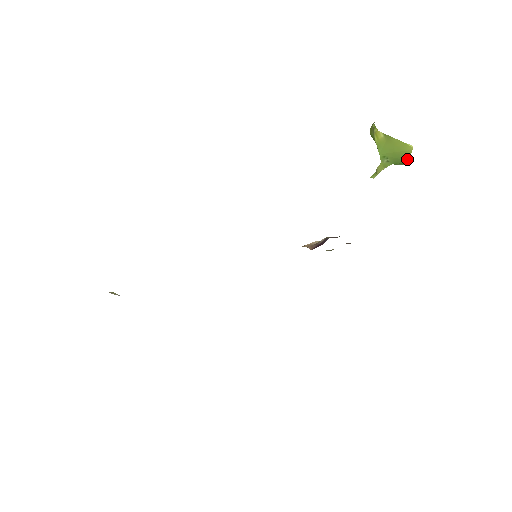
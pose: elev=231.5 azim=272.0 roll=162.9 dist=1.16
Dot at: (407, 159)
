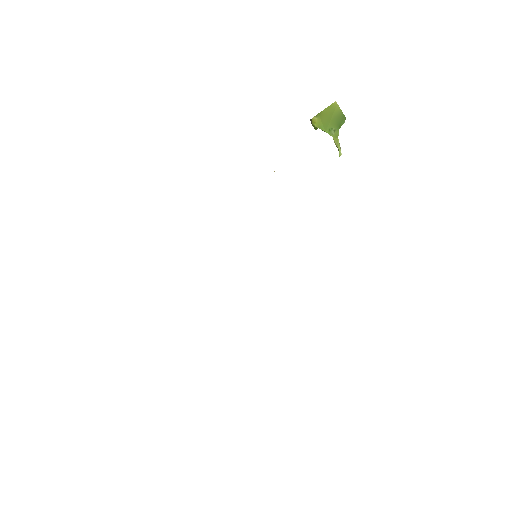
Dot at: (341, 114)
